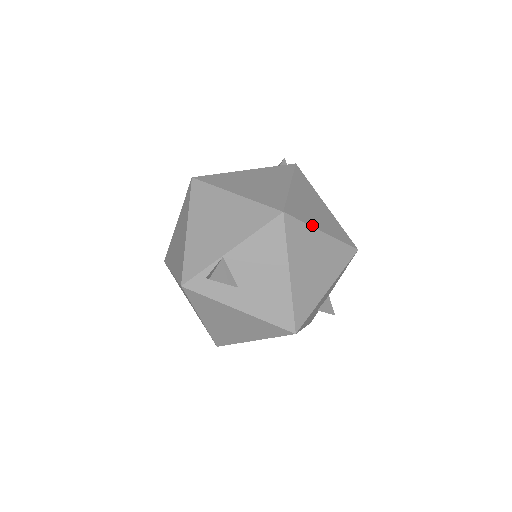
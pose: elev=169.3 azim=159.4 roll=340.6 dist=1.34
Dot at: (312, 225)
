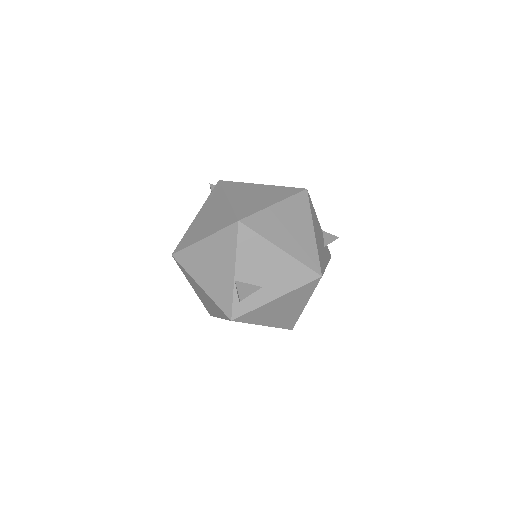
Dot at: (263, 208)
